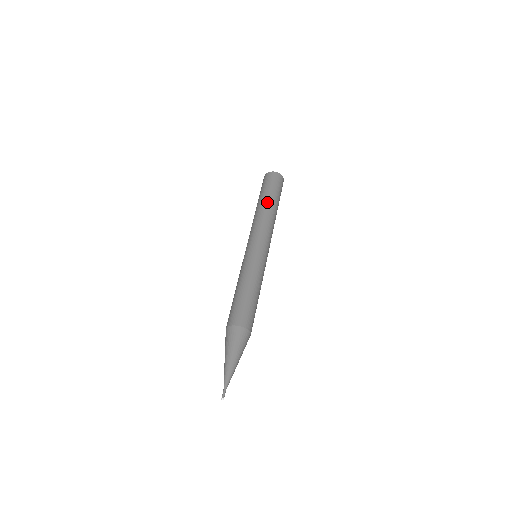
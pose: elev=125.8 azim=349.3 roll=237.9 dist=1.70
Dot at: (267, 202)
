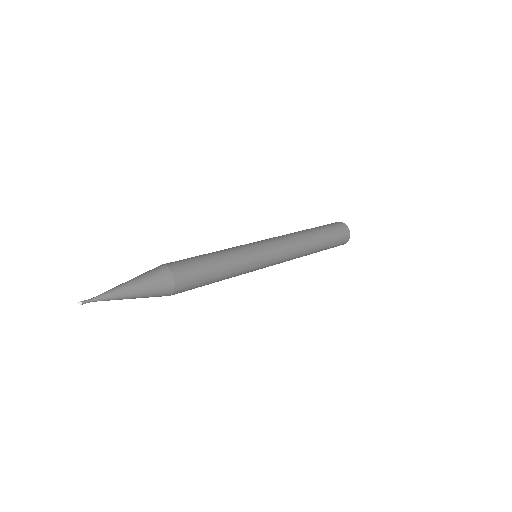
Dot at: (310, 230)
